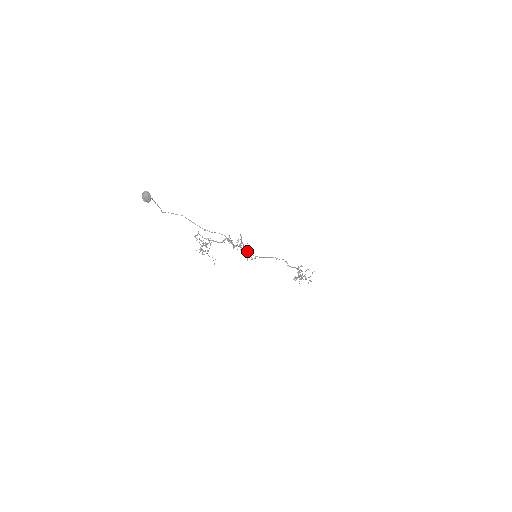
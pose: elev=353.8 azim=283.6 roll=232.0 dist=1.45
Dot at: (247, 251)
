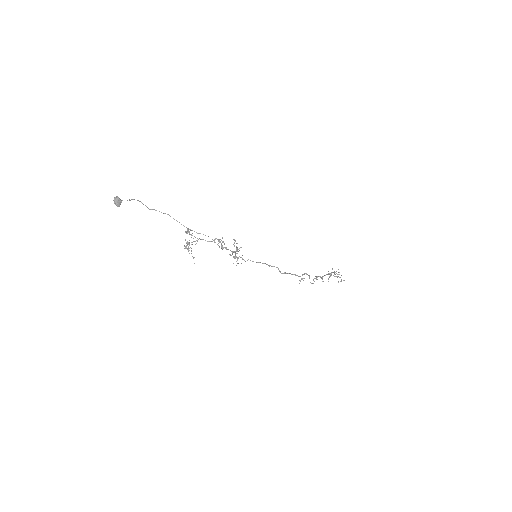
Dot at: occluded
